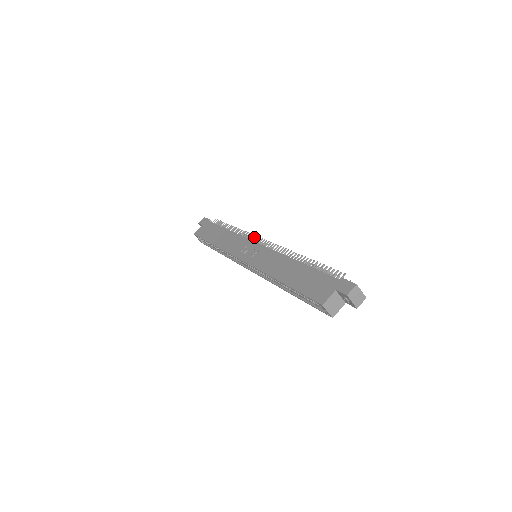
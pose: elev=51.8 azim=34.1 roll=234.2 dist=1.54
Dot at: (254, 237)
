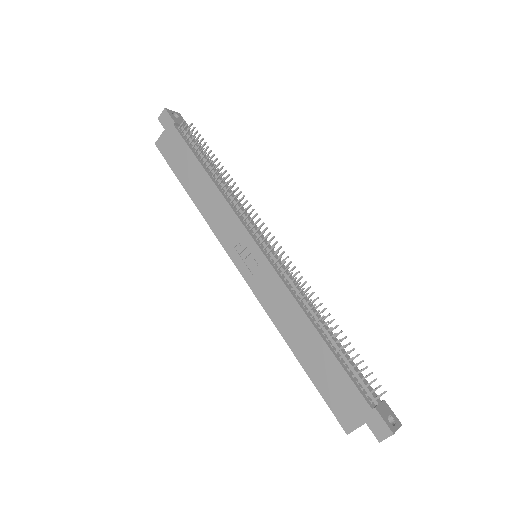
Dot at: (251, 220)
